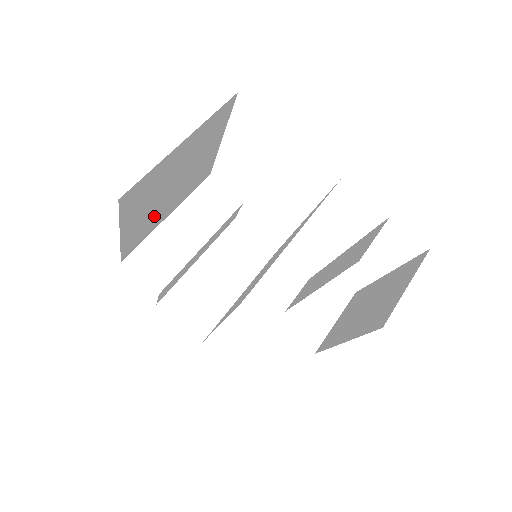
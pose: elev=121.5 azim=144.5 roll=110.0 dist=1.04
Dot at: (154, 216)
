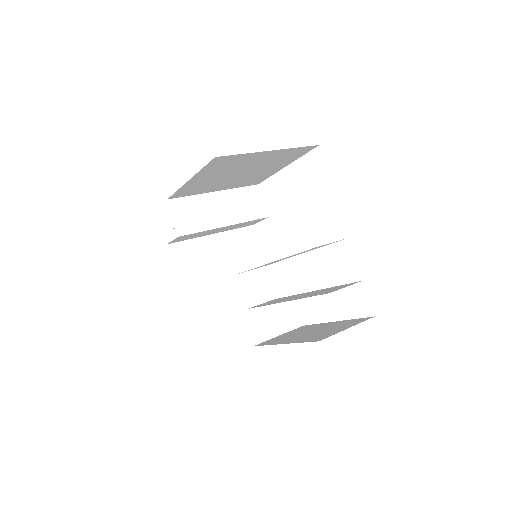
Dot at: (211, 184)
